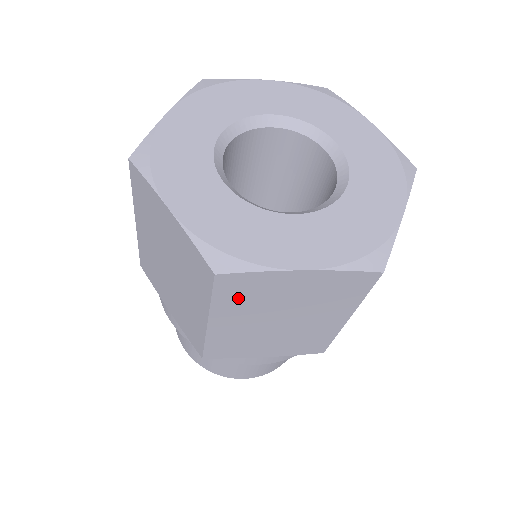
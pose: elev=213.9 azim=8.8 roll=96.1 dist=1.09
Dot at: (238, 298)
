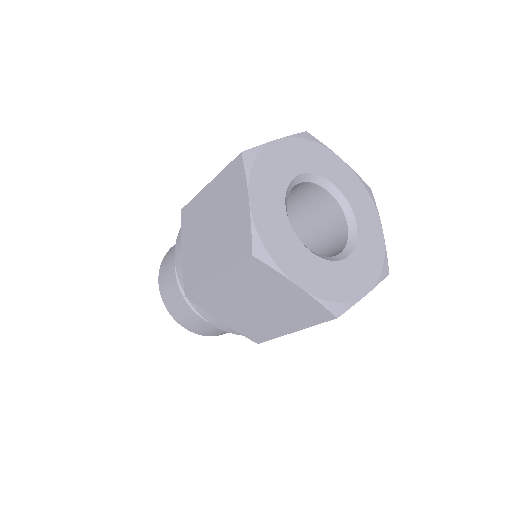
Dot at: (249, 276)
